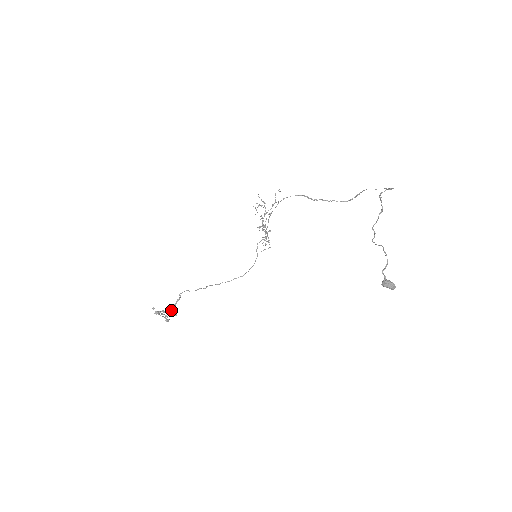
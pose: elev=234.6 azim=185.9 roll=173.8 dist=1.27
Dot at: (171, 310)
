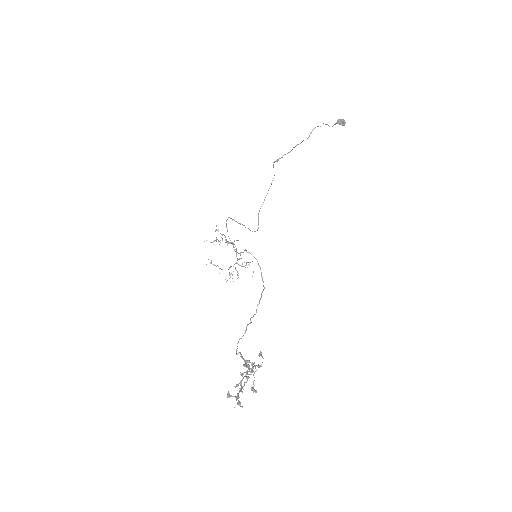
Dot at: (248, 369)
